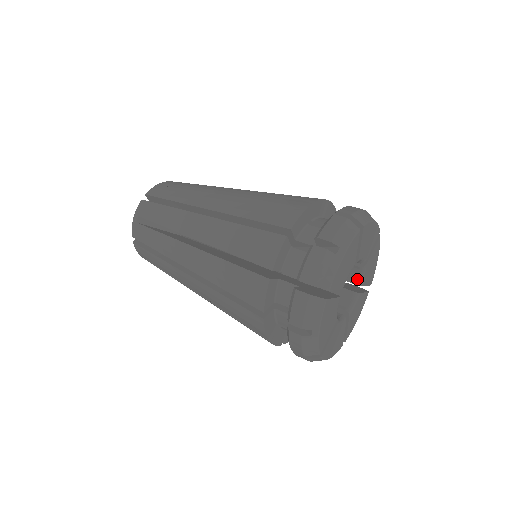
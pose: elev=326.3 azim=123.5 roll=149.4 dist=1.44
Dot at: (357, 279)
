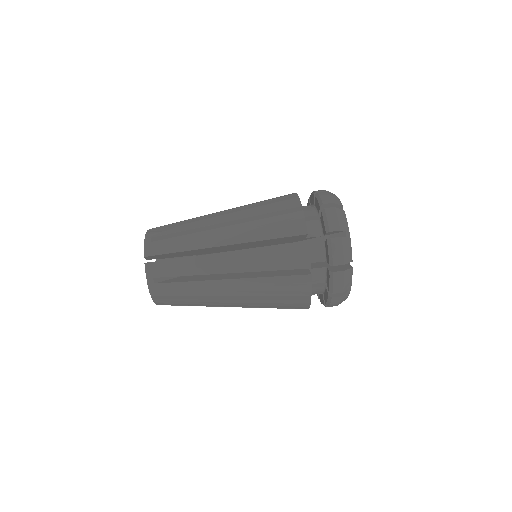
Dot at: occluded
